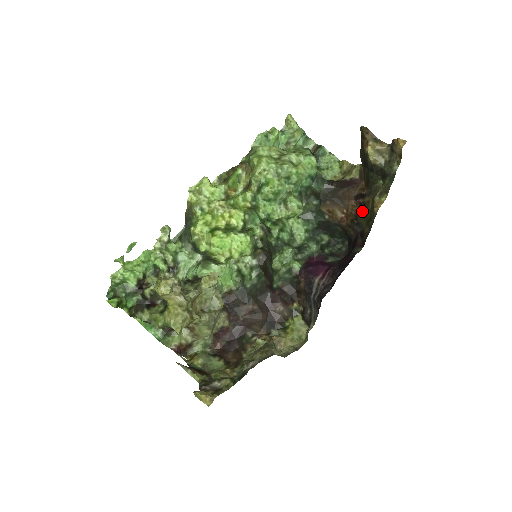
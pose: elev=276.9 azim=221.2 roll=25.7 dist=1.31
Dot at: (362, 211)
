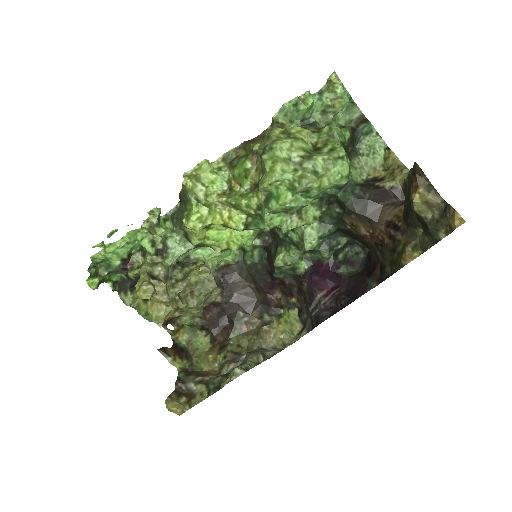
Dot at: (390, 244)
